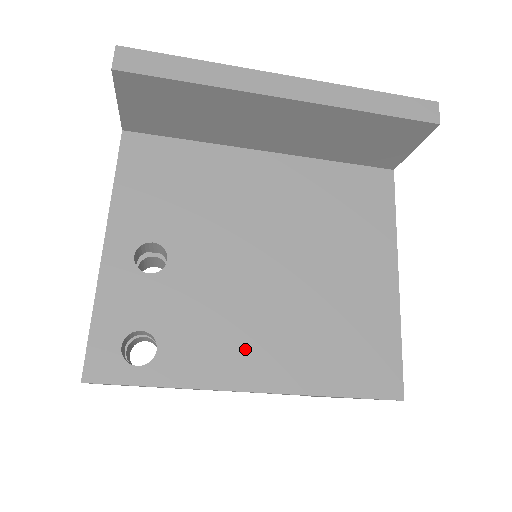
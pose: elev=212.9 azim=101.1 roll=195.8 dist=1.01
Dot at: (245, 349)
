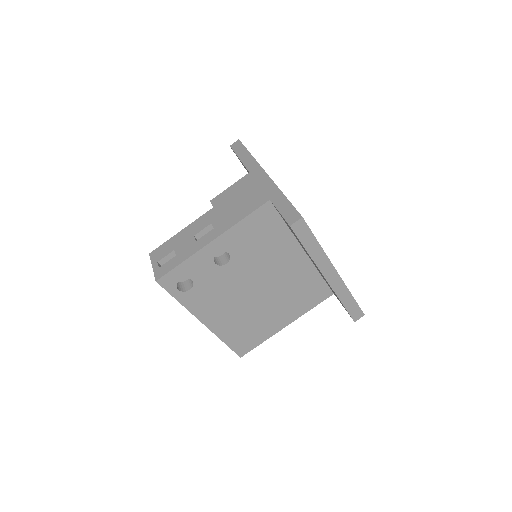
Dot at: (216, 311)
